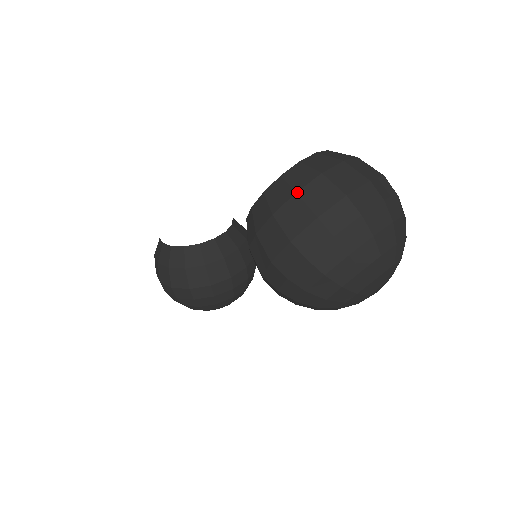
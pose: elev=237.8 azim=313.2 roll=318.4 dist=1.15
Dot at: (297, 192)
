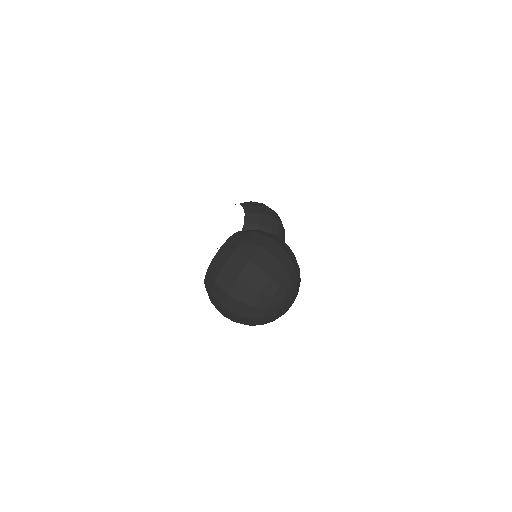
Dot at: (211, 295)
